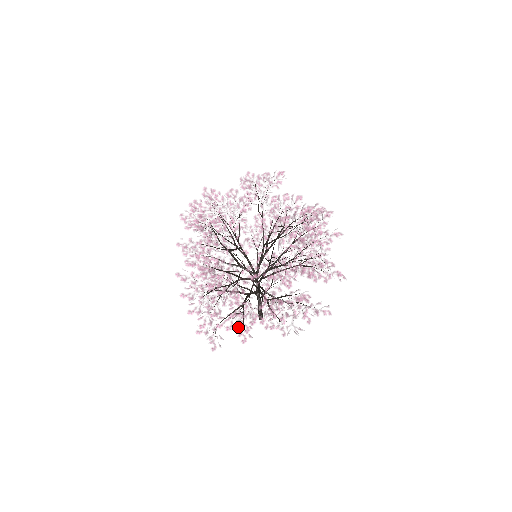
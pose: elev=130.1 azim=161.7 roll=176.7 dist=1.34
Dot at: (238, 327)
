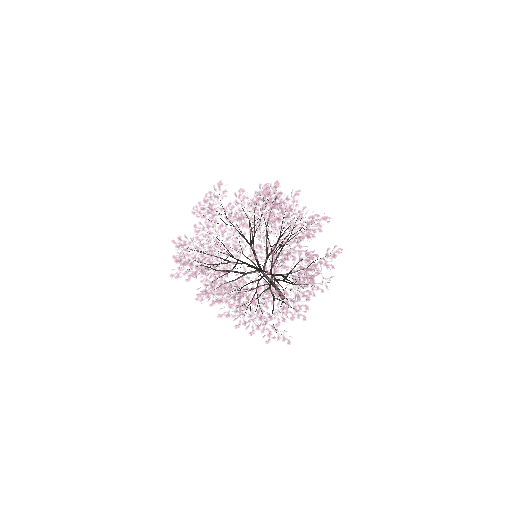
Dot at: (298, 311)
